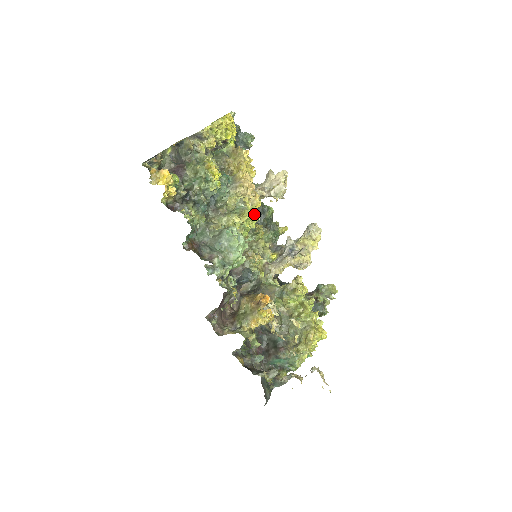
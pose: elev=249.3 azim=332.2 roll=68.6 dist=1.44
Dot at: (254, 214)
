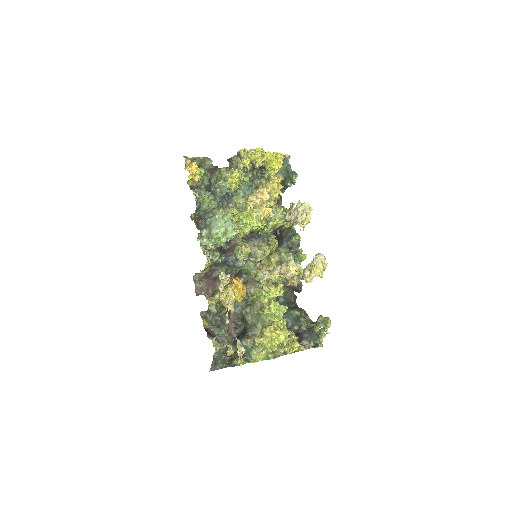
Dot at: (251, 214)
